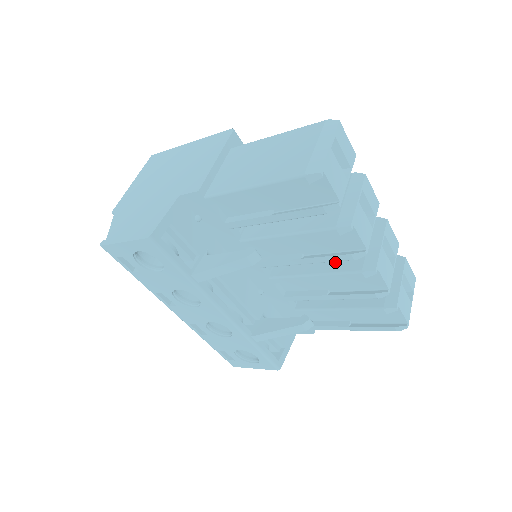
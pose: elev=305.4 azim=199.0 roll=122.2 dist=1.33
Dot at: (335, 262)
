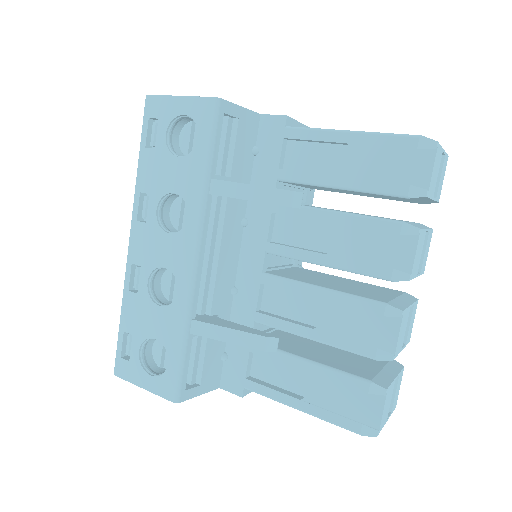
Dot at: (352, 290)
